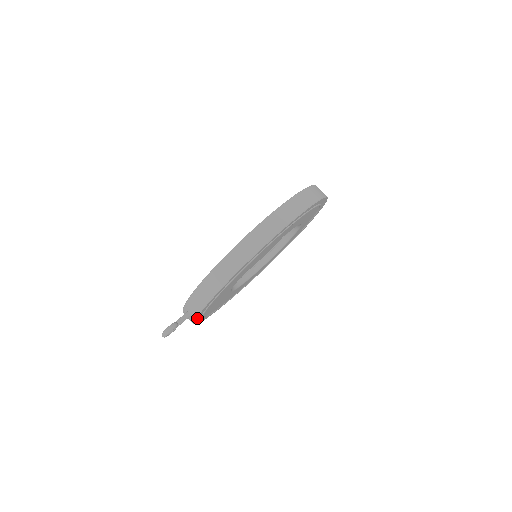
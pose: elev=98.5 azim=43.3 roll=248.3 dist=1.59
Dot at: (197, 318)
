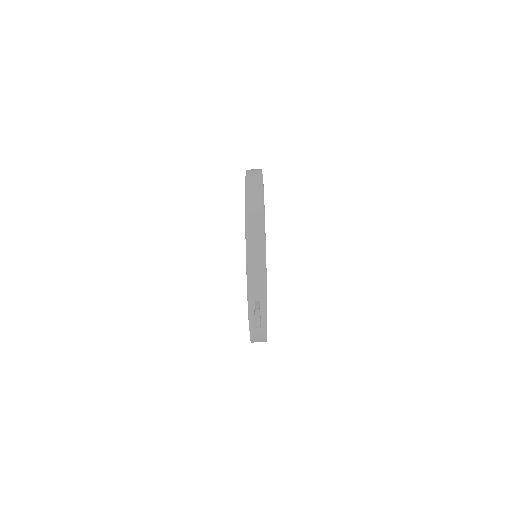
Dot at: (266, 302)
